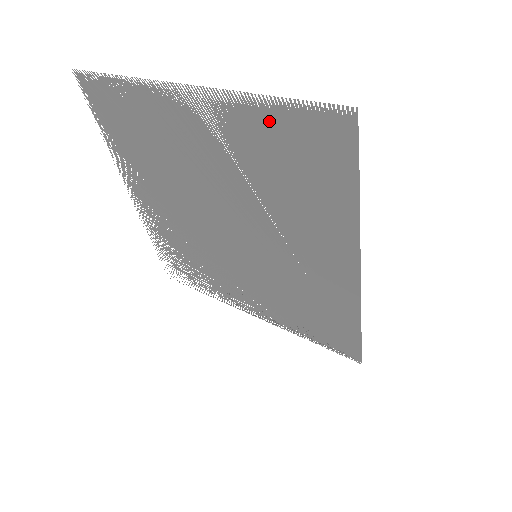
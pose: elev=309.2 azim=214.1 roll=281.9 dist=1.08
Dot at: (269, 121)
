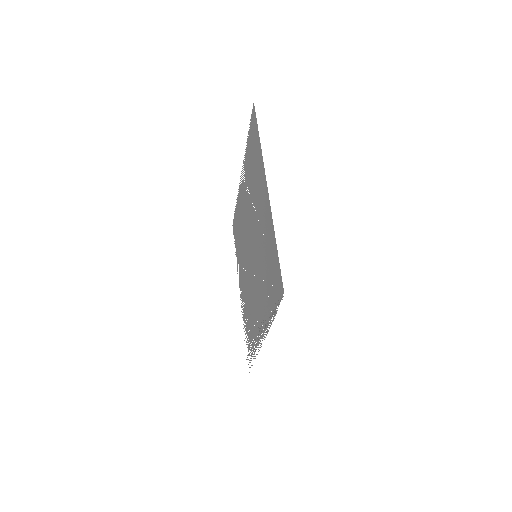
Dot at: (248, 148)
